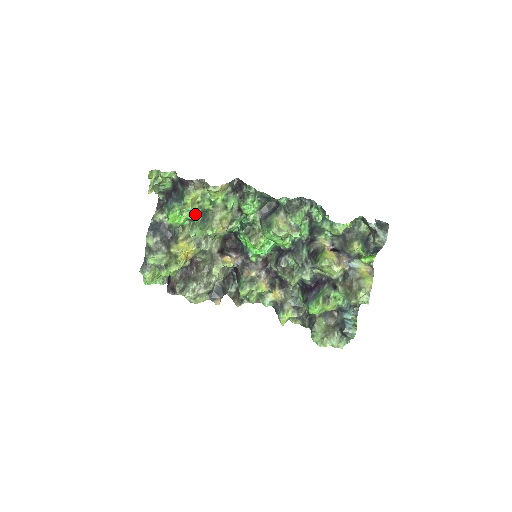
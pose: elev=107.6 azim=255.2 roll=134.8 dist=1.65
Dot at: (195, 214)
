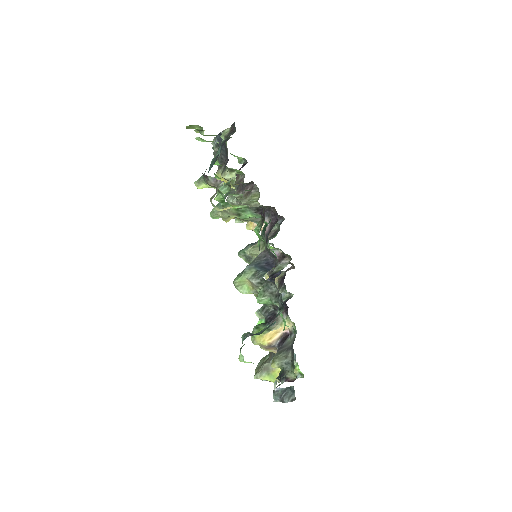
Dot at: (225, 184)
